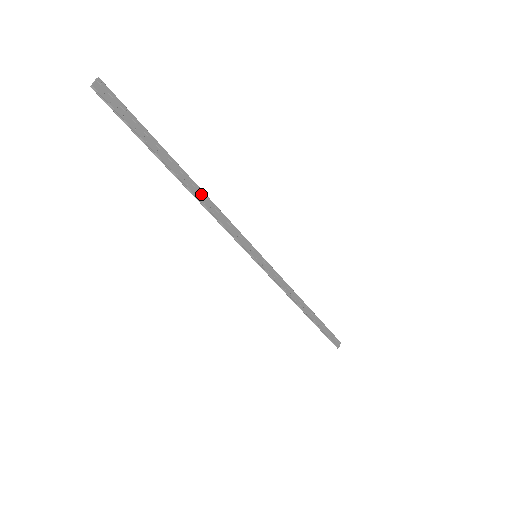
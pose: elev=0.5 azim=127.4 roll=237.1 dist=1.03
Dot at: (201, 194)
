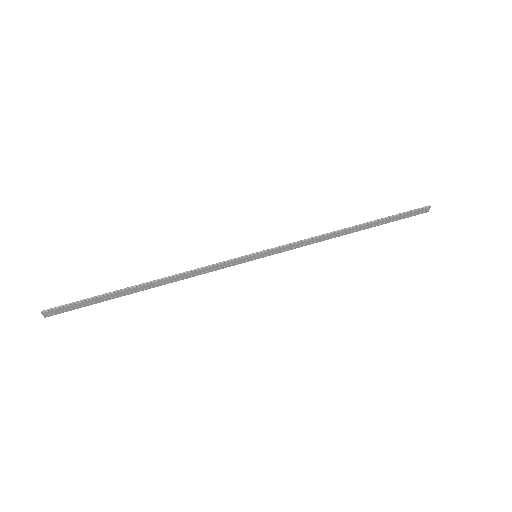
Dot at: (168, 280)
